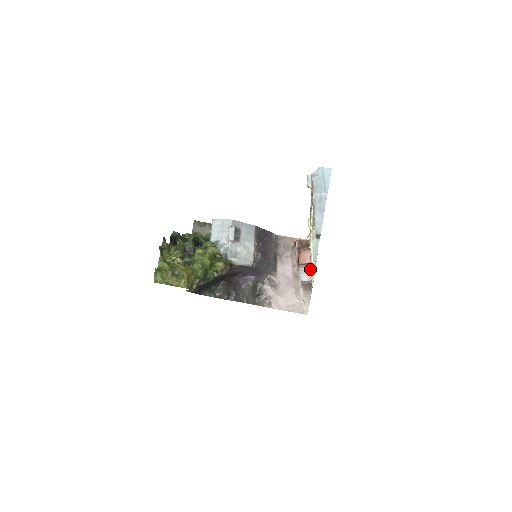
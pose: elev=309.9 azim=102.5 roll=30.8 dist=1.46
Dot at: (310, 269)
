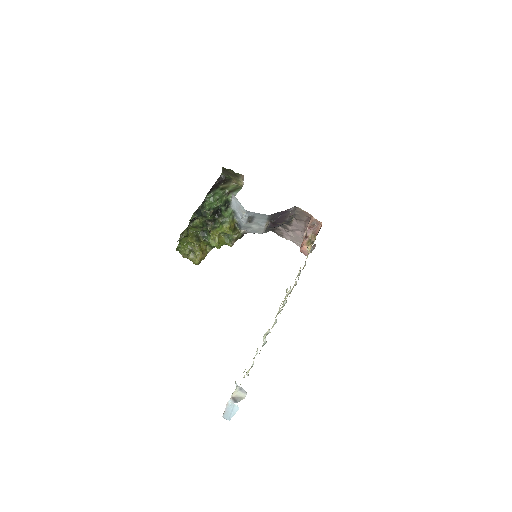
Dot at: (312, 248)
